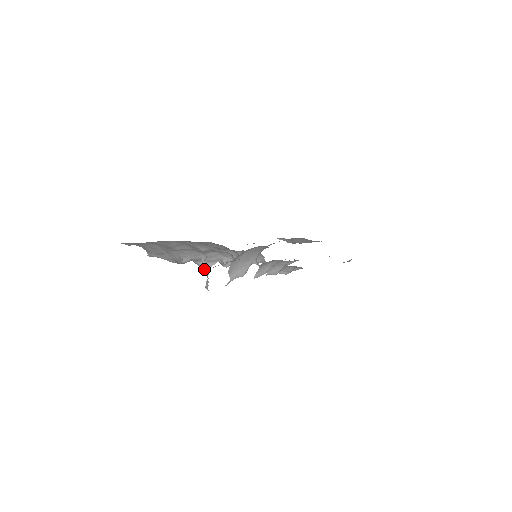
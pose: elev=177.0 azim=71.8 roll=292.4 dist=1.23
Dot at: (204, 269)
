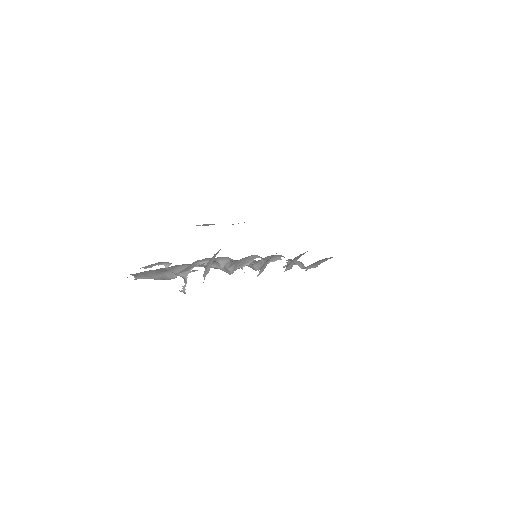
Dot at: (184, 277)
